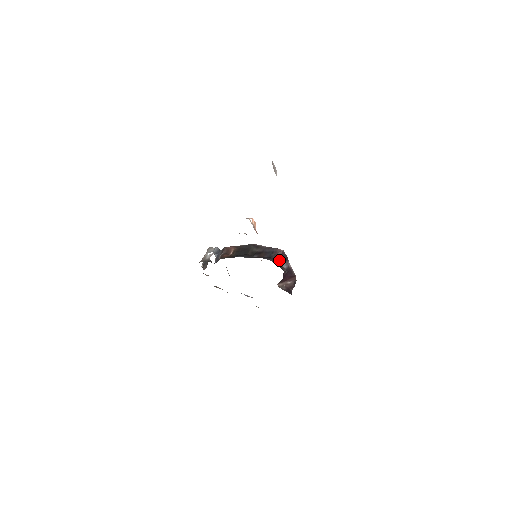
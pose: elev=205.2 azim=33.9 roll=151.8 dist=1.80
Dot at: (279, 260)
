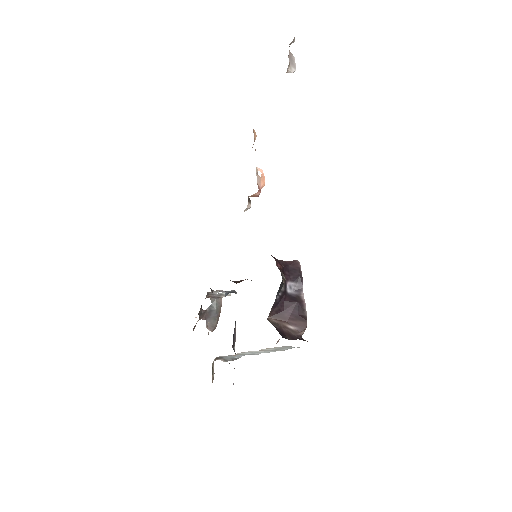
Dot at: (284, 266)
